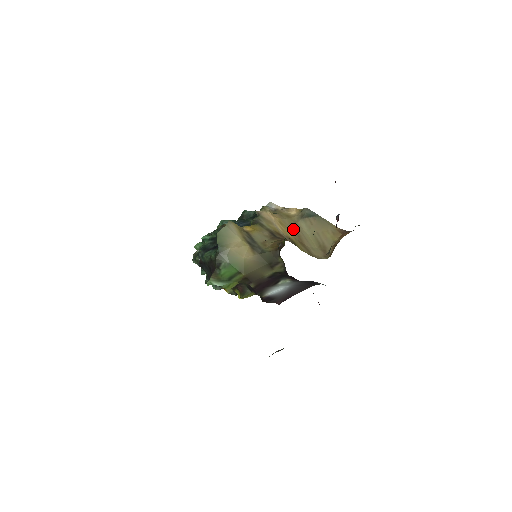
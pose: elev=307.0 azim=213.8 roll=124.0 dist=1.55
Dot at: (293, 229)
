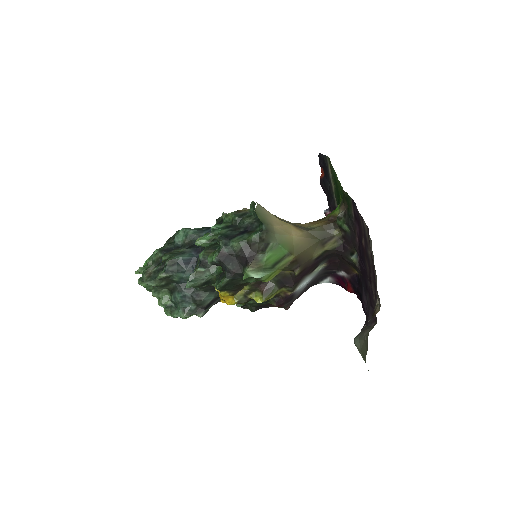
Dot at: occluded
